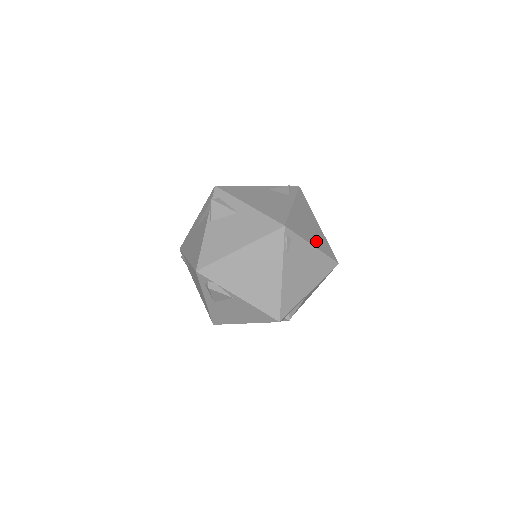
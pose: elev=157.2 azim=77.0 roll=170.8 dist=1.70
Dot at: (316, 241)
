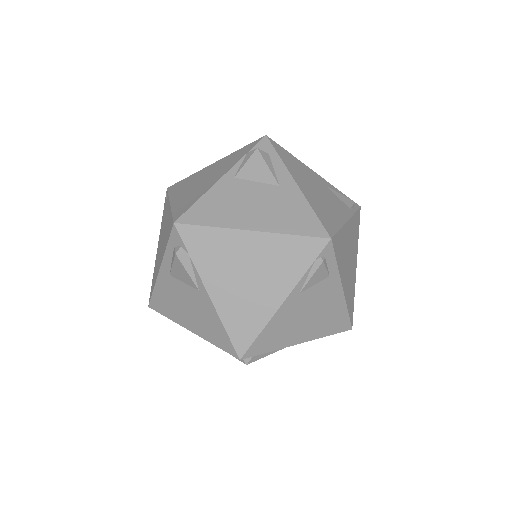
Dot at: (355, 253)
